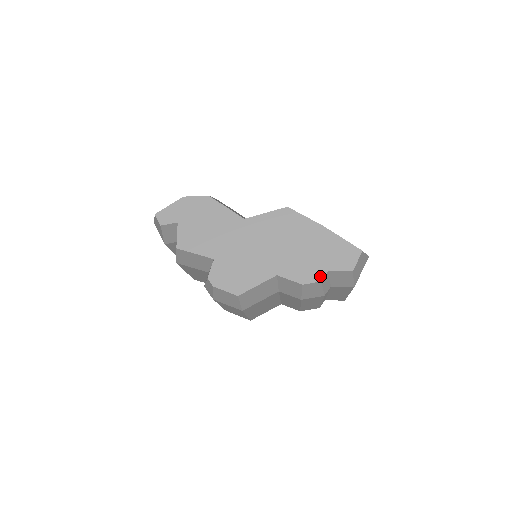
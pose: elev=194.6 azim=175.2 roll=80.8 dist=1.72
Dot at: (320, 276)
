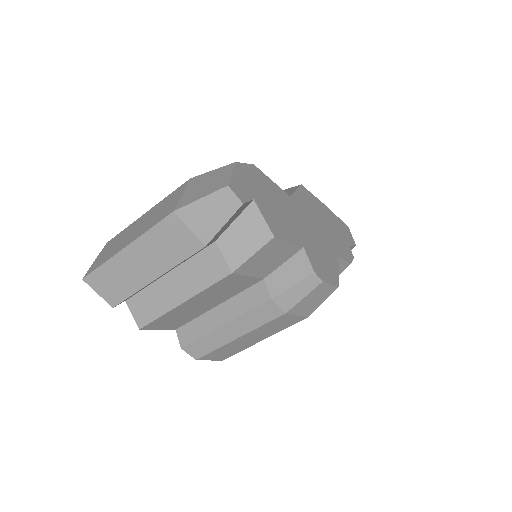
Dot at: (351, 253)
